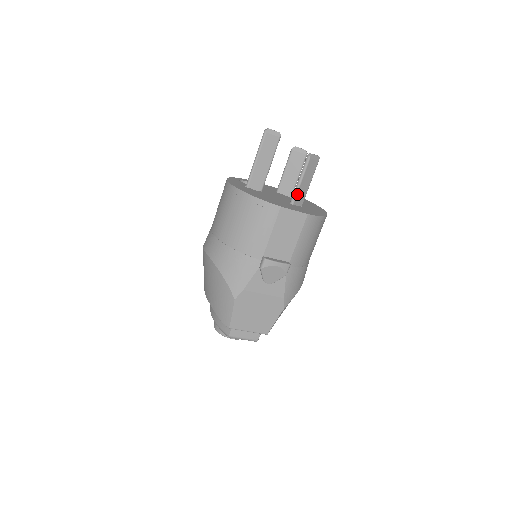
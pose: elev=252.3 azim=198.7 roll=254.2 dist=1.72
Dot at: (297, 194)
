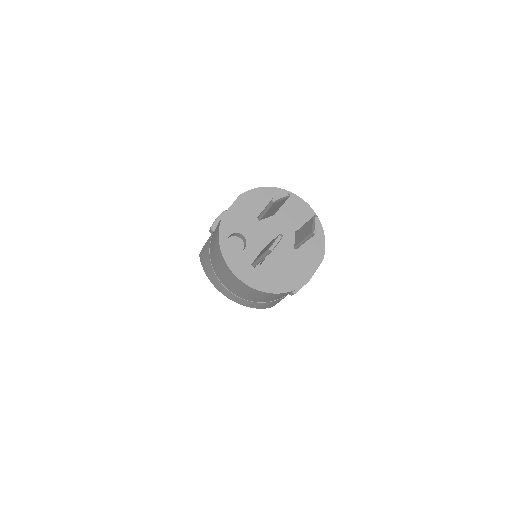
Dot at: occluded
